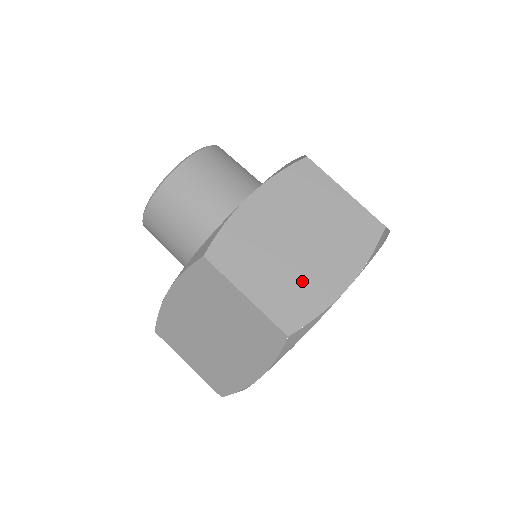
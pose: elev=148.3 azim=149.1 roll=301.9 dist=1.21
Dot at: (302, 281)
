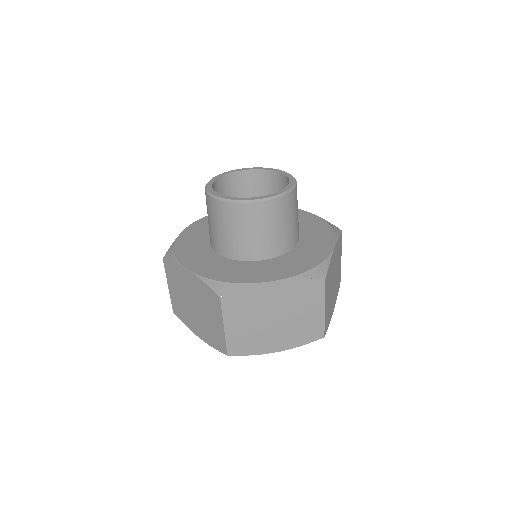
Dot at: (258, 337)
